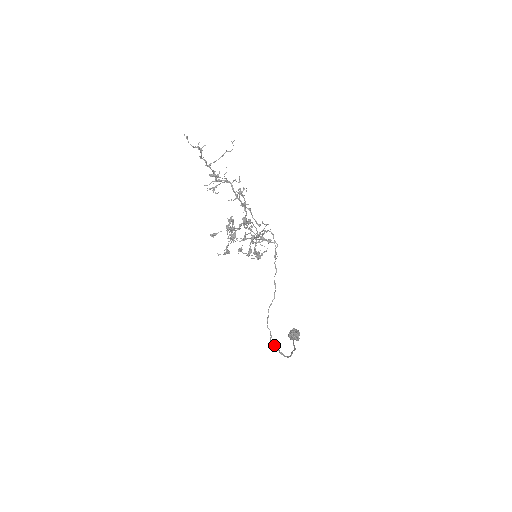
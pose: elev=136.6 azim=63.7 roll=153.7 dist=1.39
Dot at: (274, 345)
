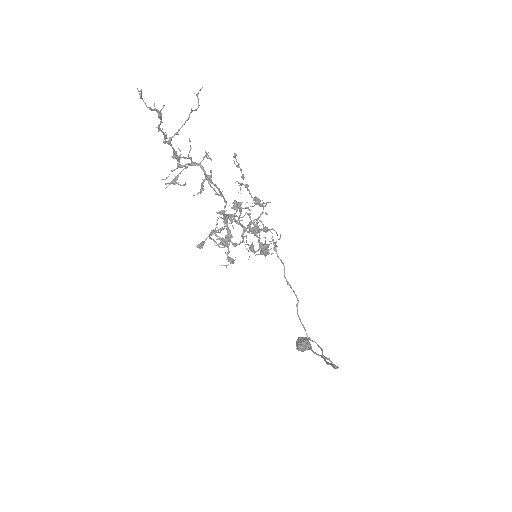
Dot at: (327, 358)
